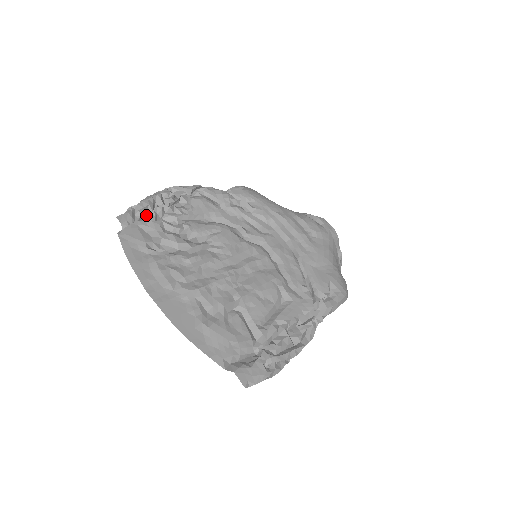
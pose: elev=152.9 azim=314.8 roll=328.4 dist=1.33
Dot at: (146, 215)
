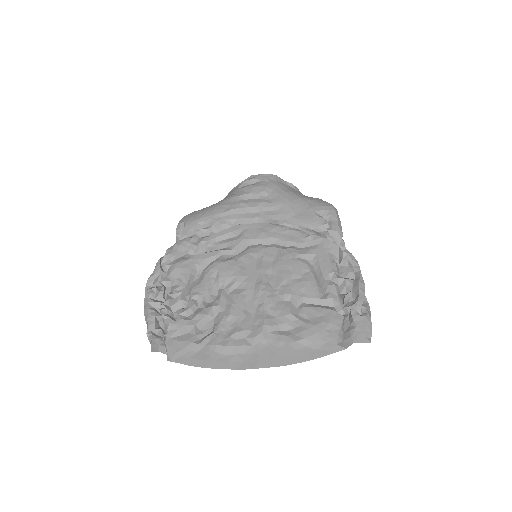
Dot at: (162, 324)
